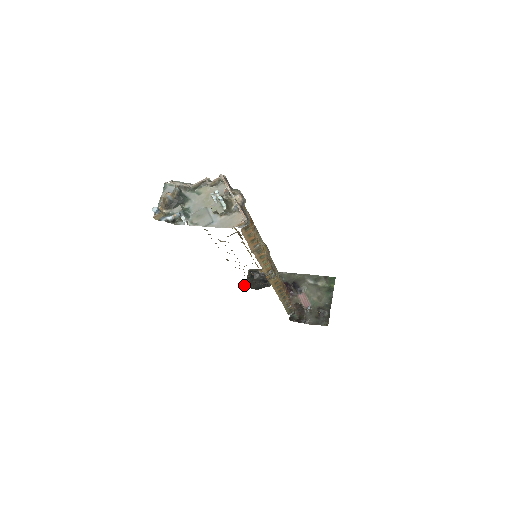
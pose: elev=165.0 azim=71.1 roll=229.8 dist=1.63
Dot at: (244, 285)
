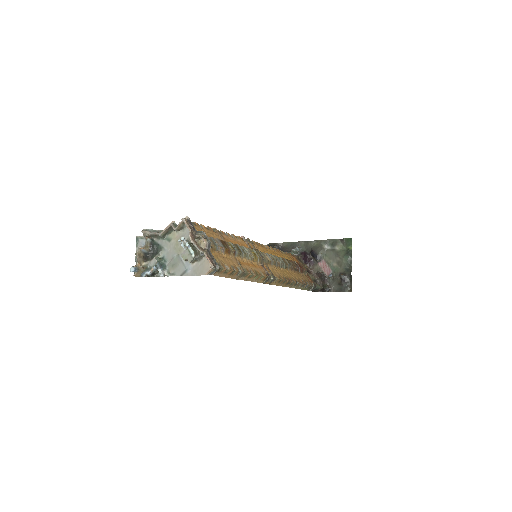
Dot at: occluded
